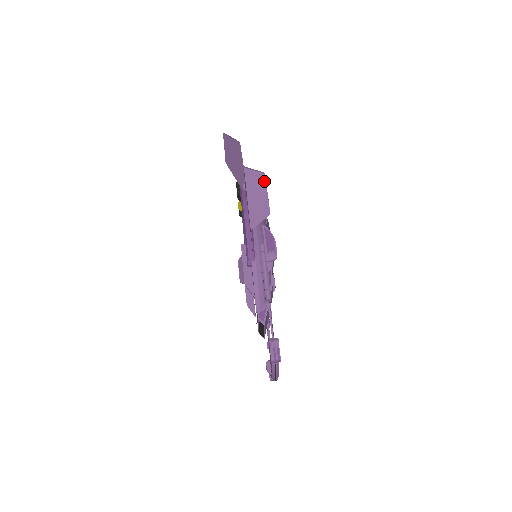
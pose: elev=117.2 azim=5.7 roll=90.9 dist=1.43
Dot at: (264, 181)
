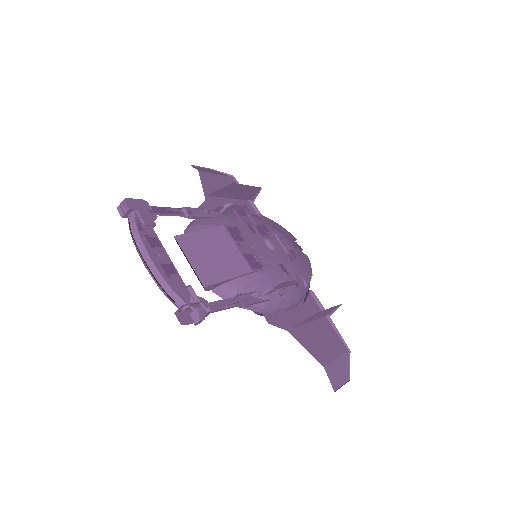
Dot at: (256, 189)
